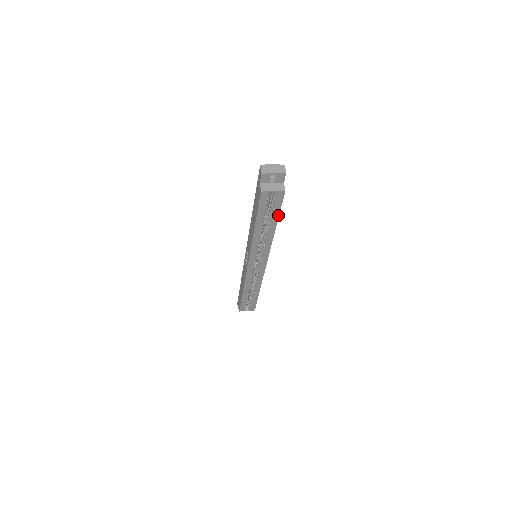
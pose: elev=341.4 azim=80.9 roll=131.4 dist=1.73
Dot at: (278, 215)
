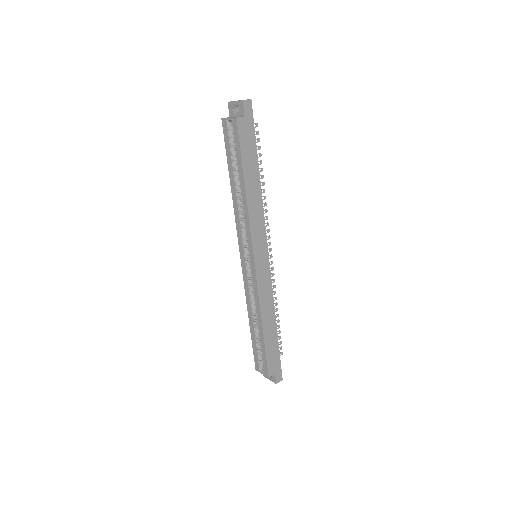
Dot at: (242, 161)
